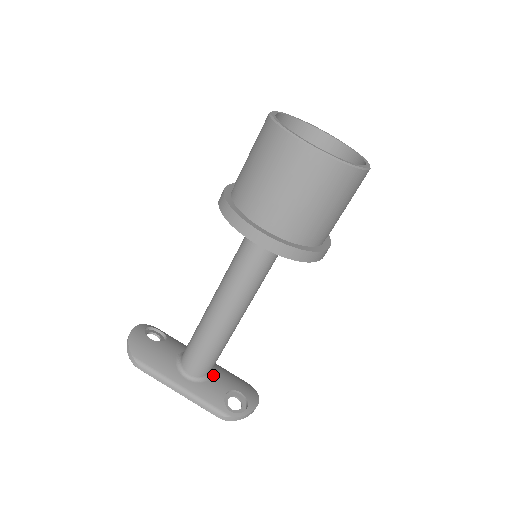
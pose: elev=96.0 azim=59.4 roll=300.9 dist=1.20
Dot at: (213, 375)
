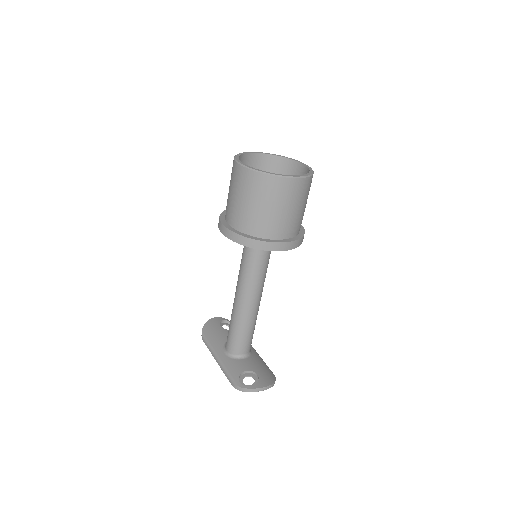
Dot at: (246, 358)
